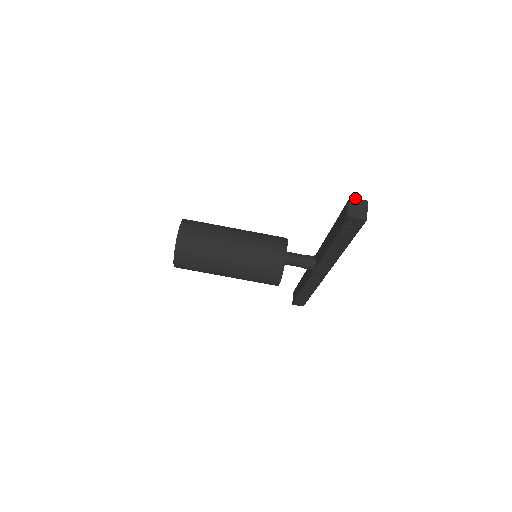
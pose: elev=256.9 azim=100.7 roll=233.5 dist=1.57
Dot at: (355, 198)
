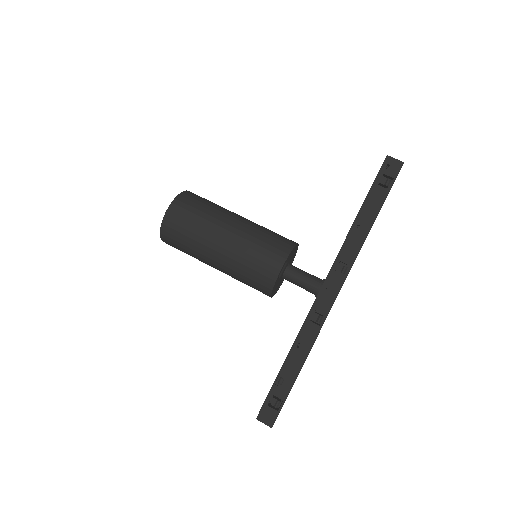
Dot at: occluded
